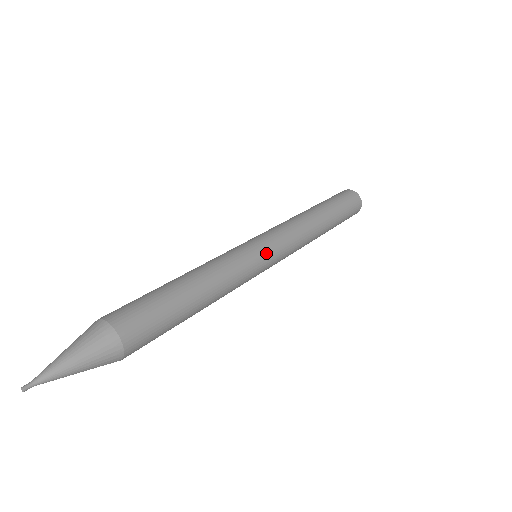
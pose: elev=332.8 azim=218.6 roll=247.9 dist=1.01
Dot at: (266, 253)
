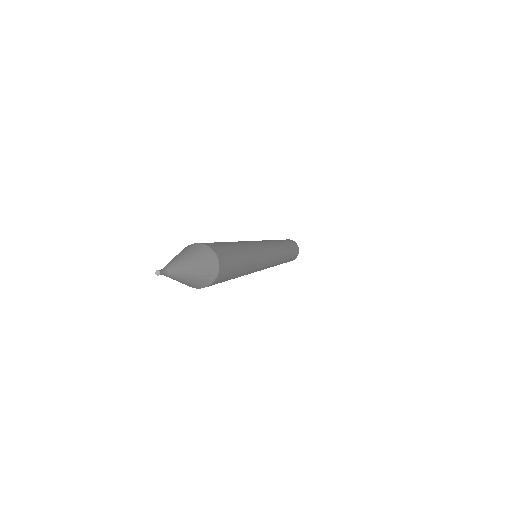
Dot at: (261, 242)
